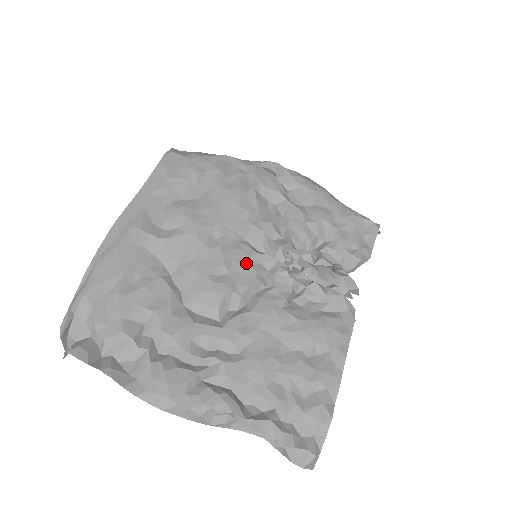
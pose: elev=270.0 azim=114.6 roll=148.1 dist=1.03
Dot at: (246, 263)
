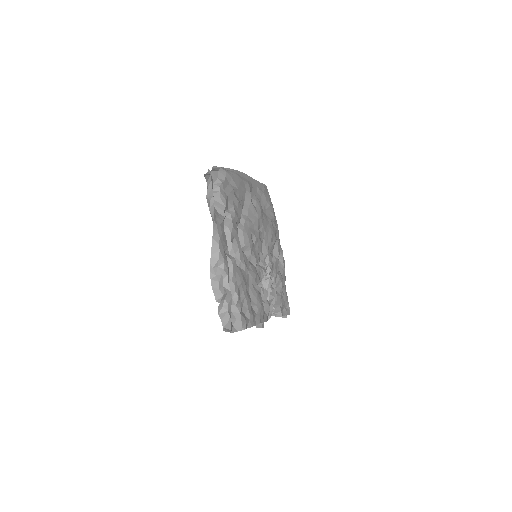
Dot at: (259, 251)
